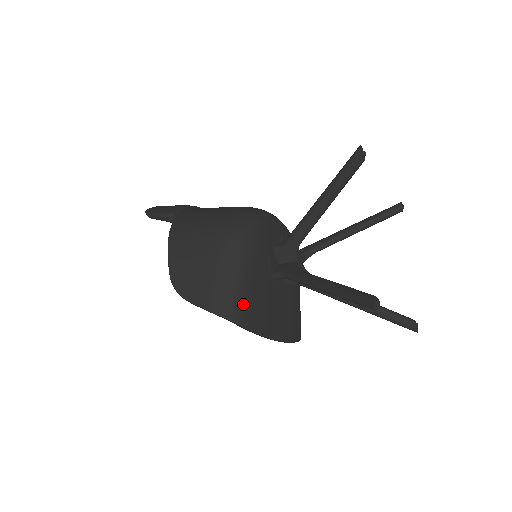
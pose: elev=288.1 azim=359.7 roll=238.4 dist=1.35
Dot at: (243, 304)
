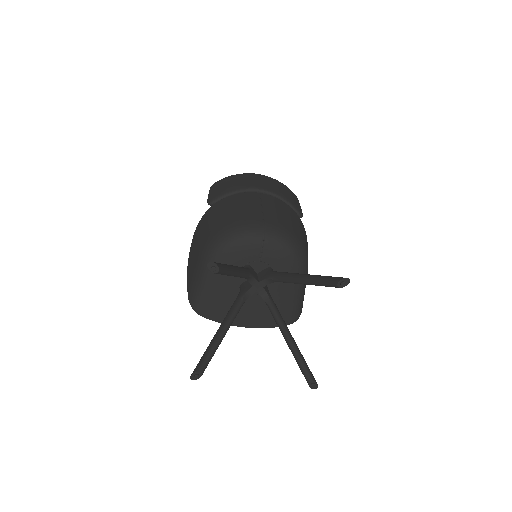
Dot at: (204, 304)
